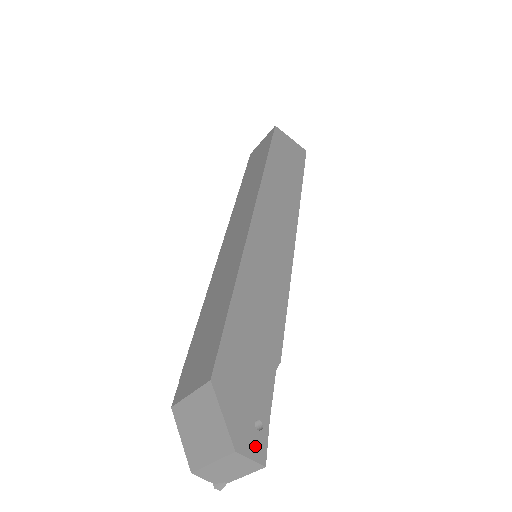
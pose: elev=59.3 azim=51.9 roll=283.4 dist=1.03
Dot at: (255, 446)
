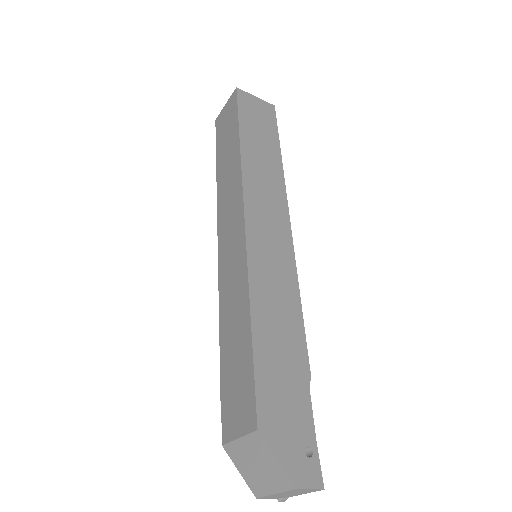
Dot at: (311, 474)
